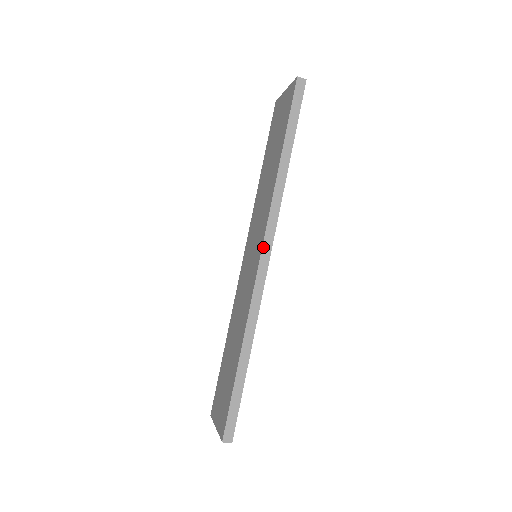
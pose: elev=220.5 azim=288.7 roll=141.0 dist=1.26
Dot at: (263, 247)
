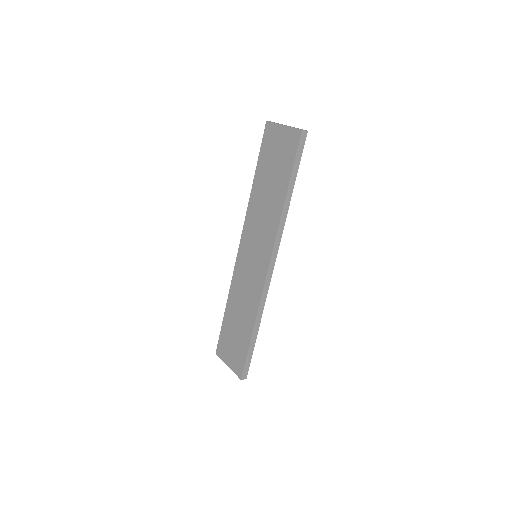
Dot at: (271, 261)
